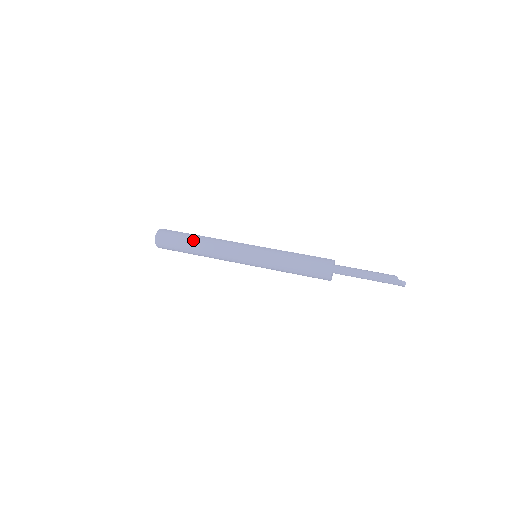
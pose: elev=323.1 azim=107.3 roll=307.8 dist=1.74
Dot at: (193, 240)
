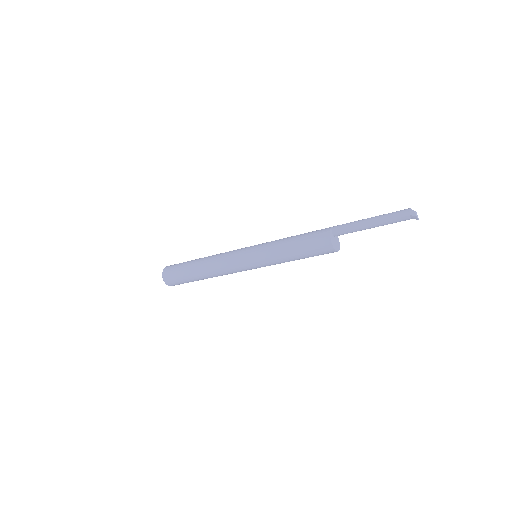
Dot at: occluded
